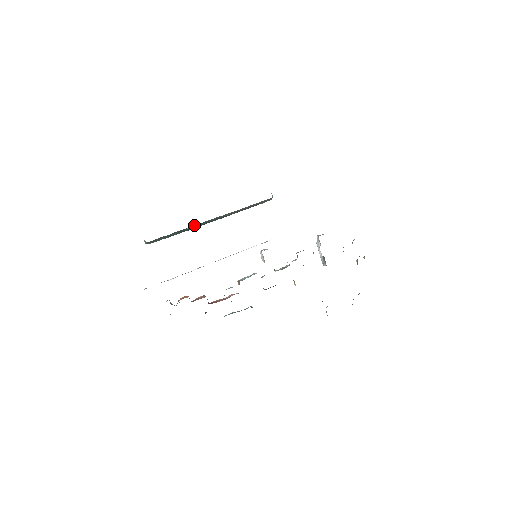
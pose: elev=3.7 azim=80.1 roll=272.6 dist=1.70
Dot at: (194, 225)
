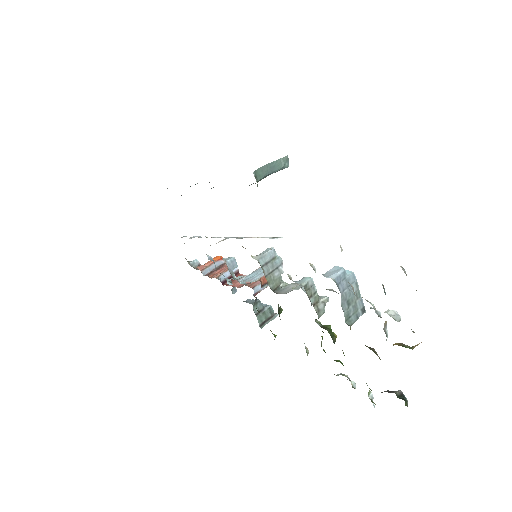
Dot at: occluded
